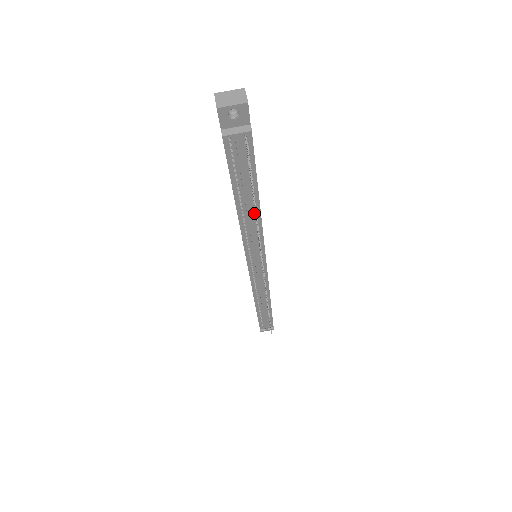
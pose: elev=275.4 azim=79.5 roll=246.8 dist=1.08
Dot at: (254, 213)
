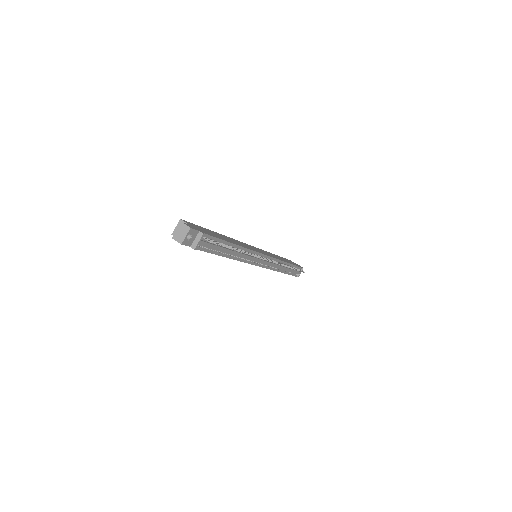
Dot at: occluded
